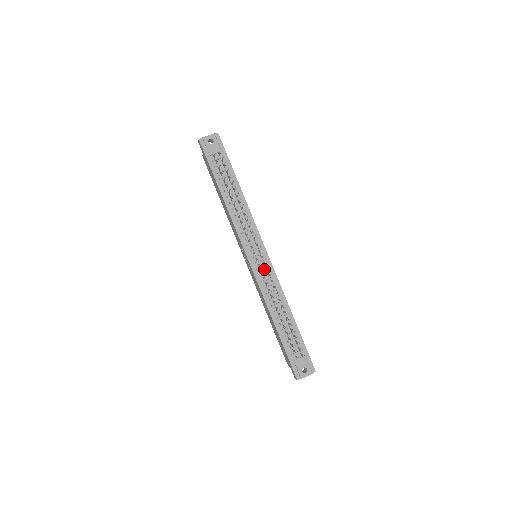
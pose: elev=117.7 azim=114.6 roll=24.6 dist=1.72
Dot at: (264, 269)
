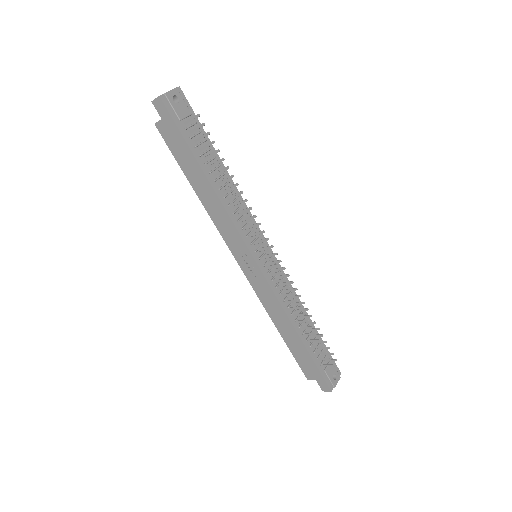
Dot at: (273, 270)
